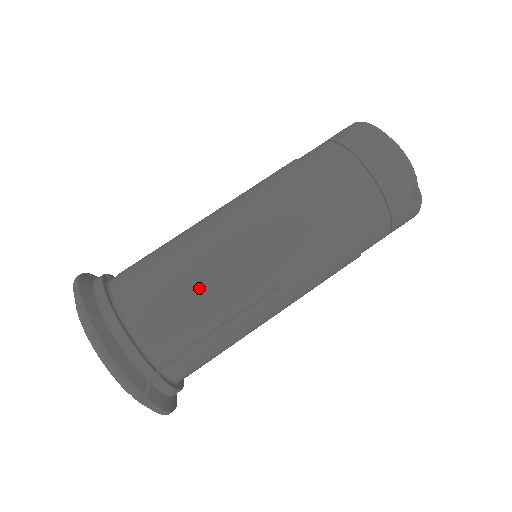
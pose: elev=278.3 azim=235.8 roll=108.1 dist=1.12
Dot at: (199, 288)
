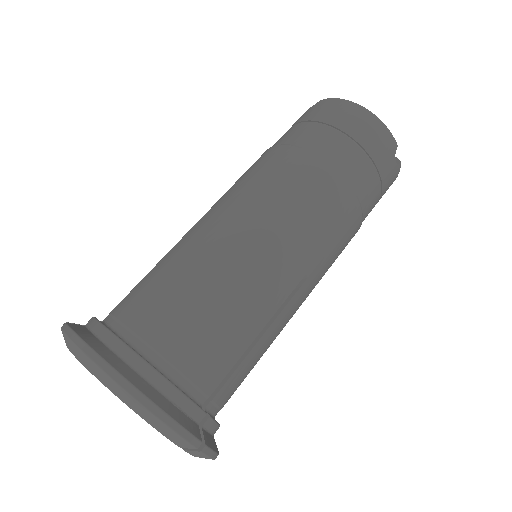
Dot at: (229, 301)
